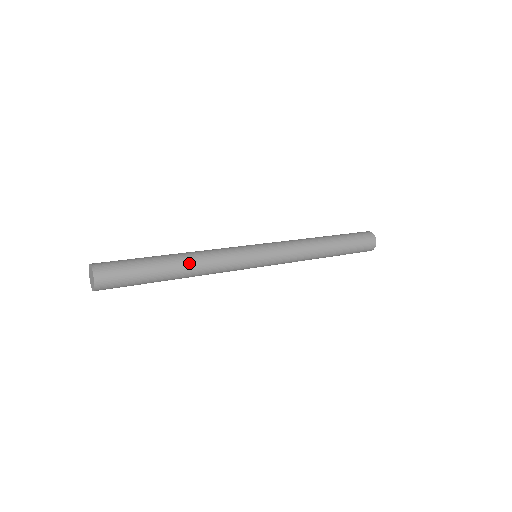
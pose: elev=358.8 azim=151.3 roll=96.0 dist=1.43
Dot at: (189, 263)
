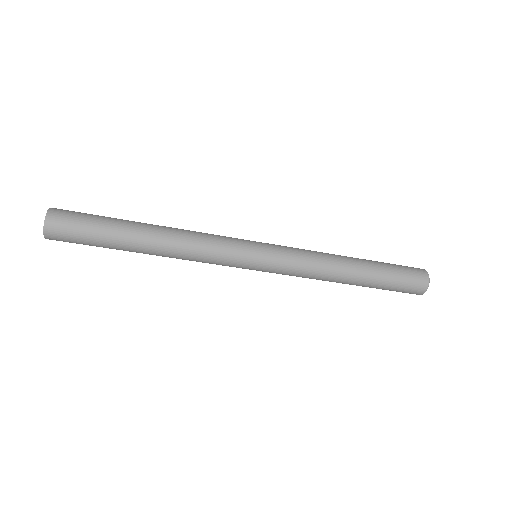
Dot at: (162, 245)
